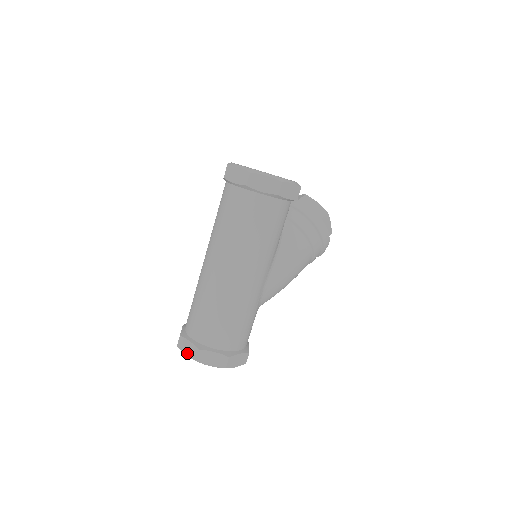
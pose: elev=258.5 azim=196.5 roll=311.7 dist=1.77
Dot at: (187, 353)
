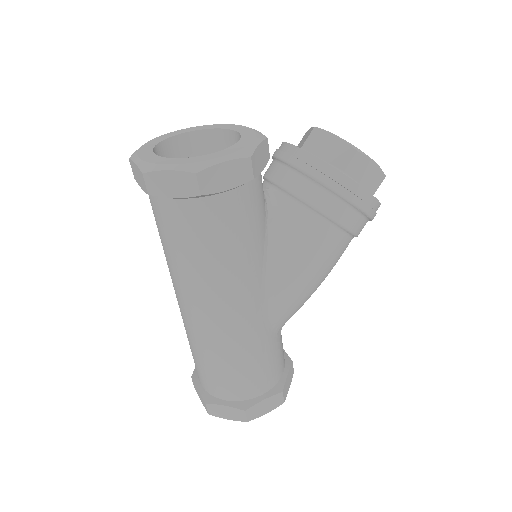
Dot at: (201, 401)
